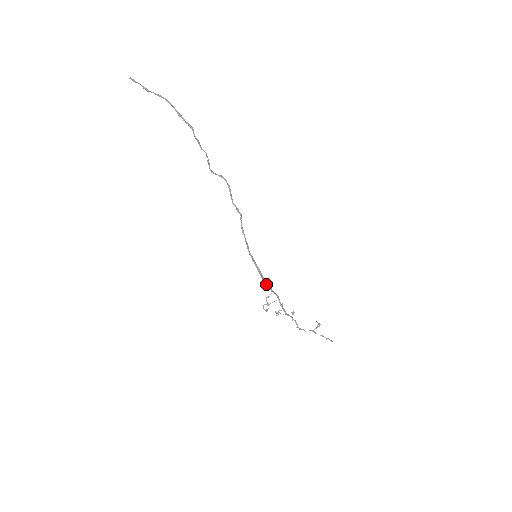
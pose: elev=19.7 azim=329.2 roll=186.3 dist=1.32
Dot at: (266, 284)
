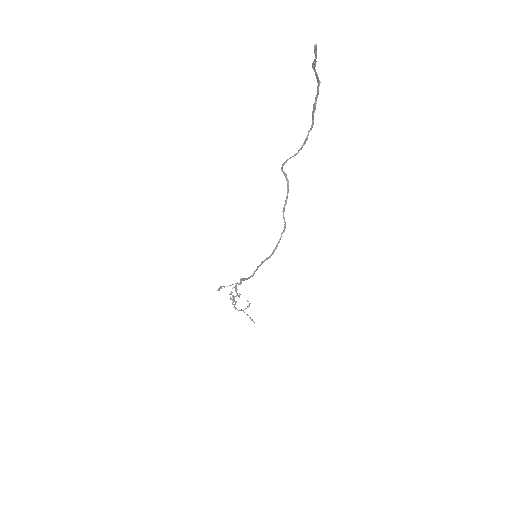
Dot at: occluded
